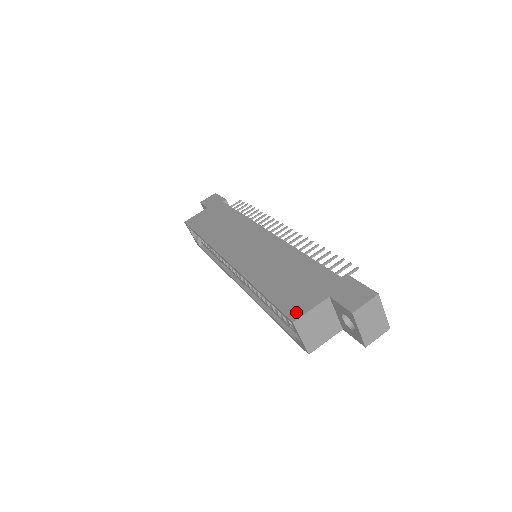
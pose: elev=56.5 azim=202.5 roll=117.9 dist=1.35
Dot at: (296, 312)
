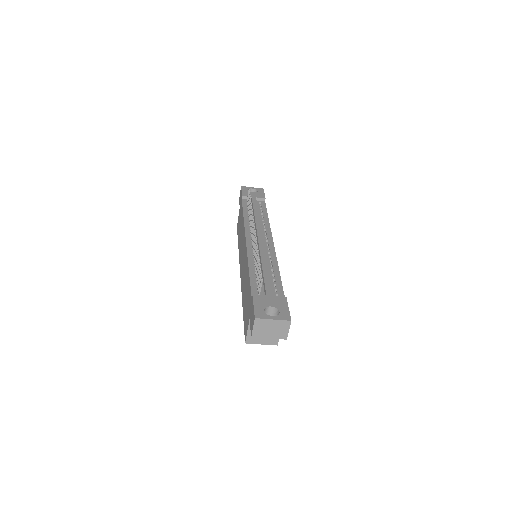
Dot at: (245, 334)
